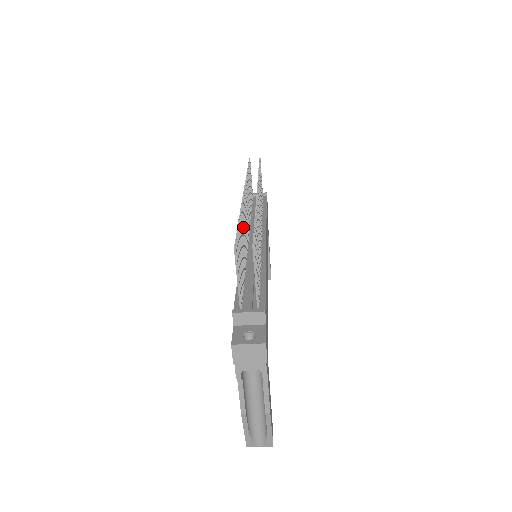
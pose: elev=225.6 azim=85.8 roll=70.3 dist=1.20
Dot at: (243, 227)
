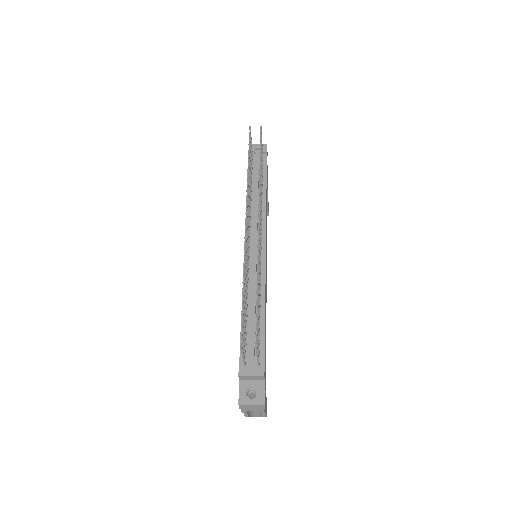
Dot at: occluded
